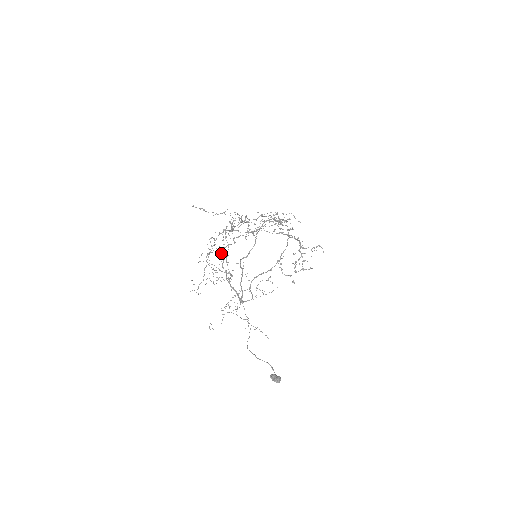
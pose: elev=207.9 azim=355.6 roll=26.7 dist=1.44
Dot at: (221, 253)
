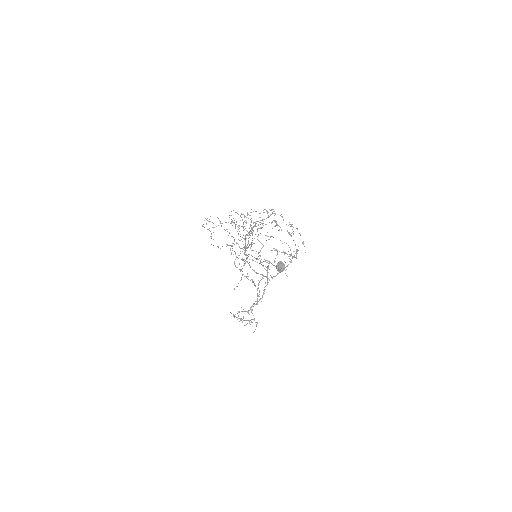
Dot at: occluded
